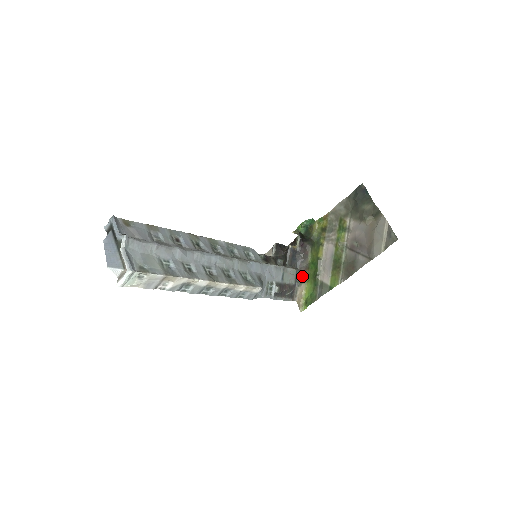
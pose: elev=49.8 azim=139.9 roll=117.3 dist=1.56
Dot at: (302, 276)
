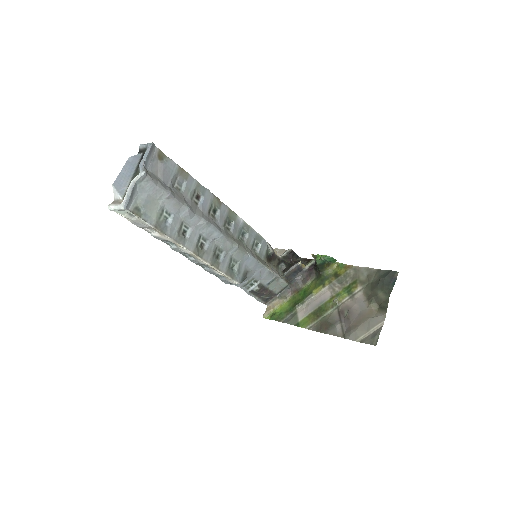
Dot at: (288, 293)
